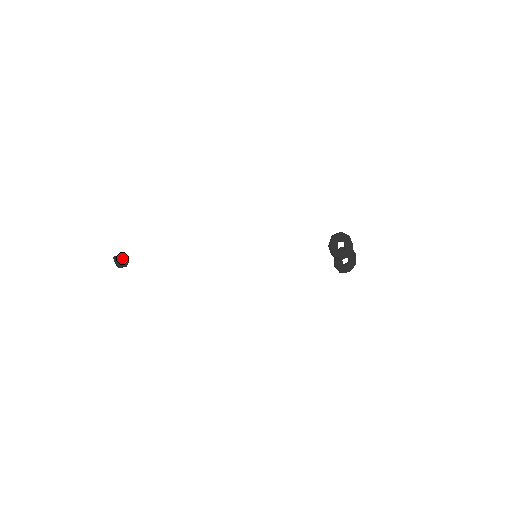
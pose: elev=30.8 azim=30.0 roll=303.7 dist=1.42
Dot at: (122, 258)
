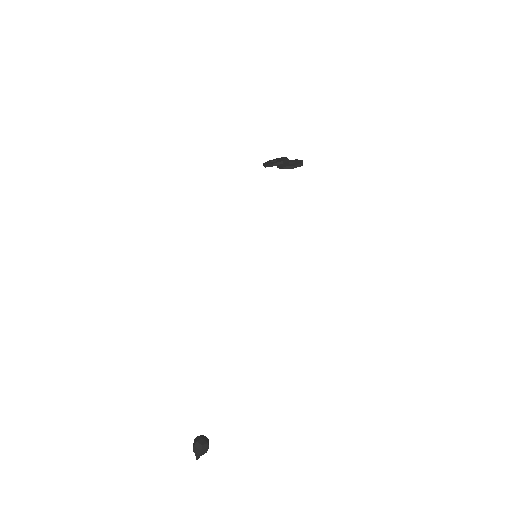
Dot at: (196, 437)
